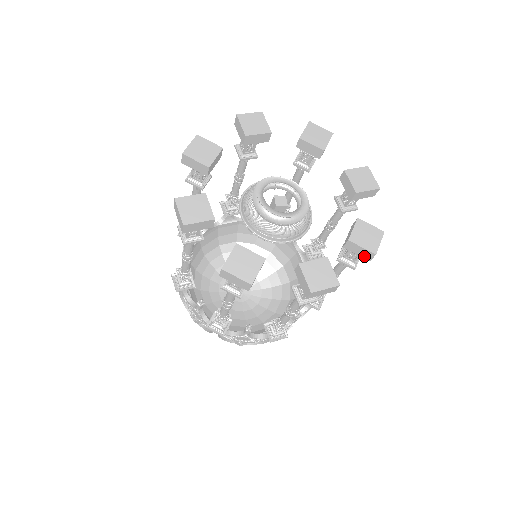
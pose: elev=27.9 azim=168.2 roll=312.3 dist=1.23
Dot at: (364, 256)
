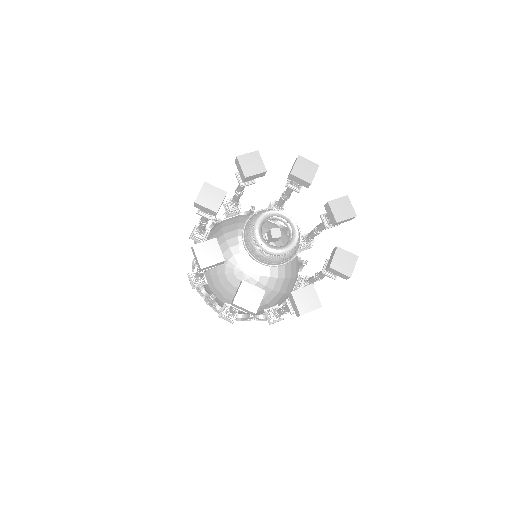
Dot at: (342, 277)
